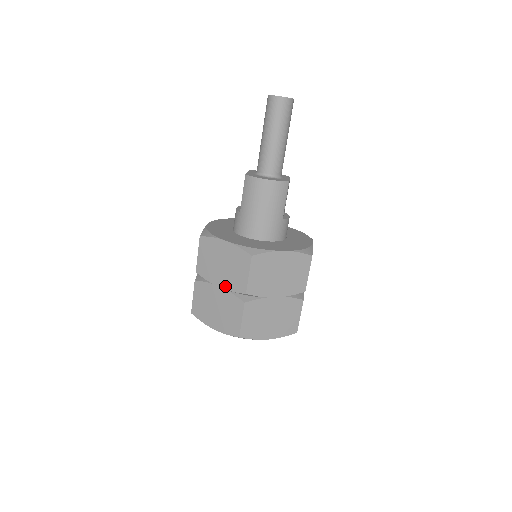
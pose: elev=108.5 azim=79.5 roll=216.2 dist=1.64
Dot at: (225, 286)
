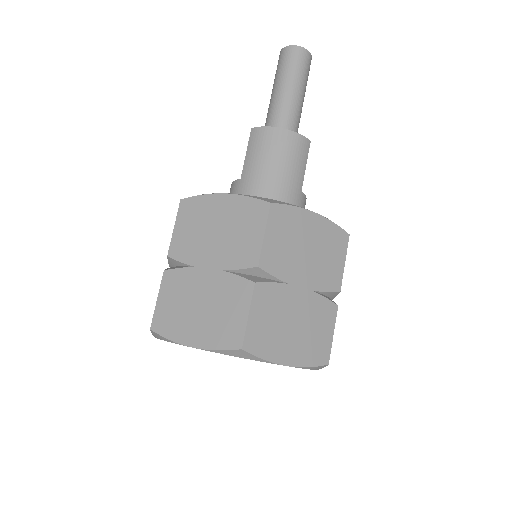
Dot at: (219, 264)
